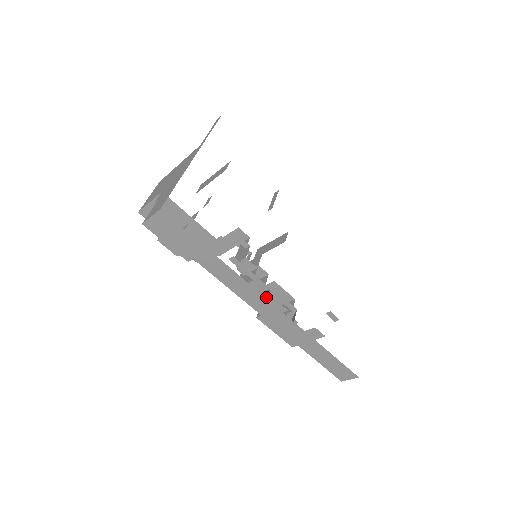
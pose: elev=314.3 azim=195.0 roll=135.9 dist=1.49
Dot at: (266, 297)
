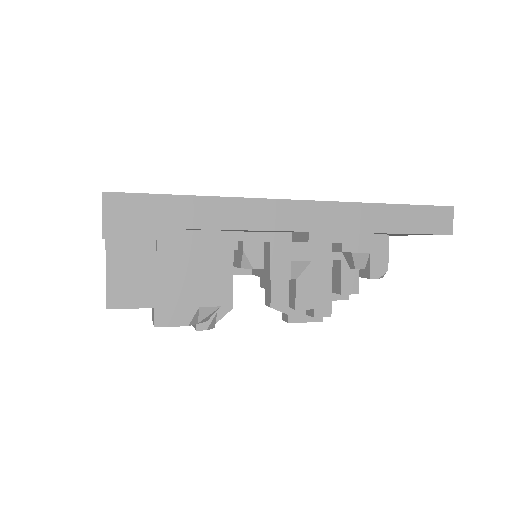
Dot at: (296, 234)
